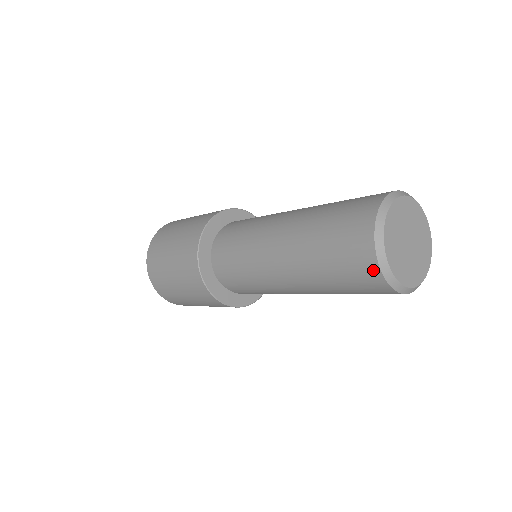
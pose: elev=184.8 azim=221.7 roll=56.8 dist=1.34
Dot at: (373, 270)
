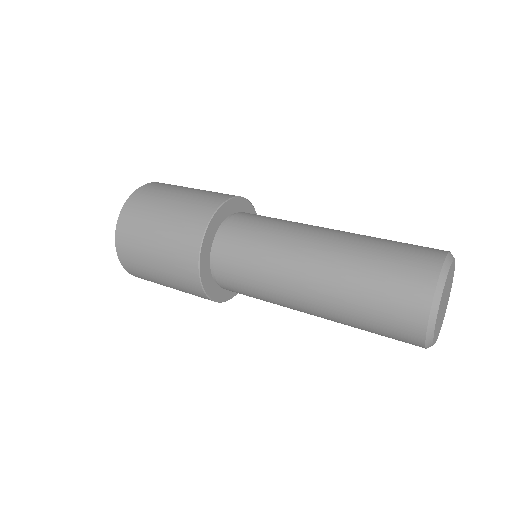
Dot at: occluded
